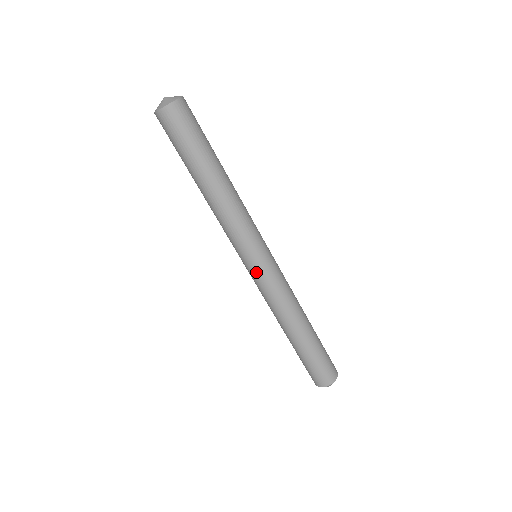
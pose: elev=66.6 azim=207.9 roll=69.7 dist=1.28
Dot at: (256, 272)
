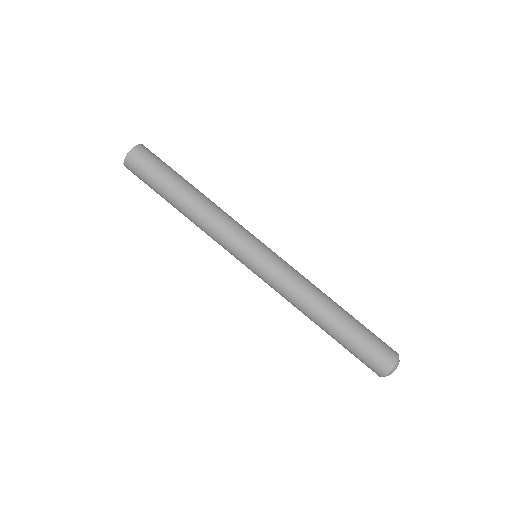
Dot at: (257, 270)
